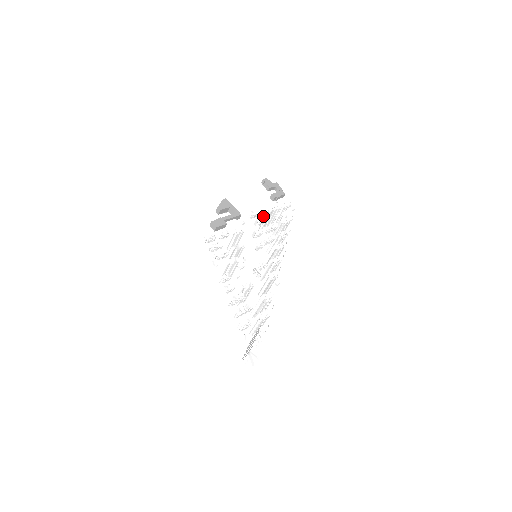
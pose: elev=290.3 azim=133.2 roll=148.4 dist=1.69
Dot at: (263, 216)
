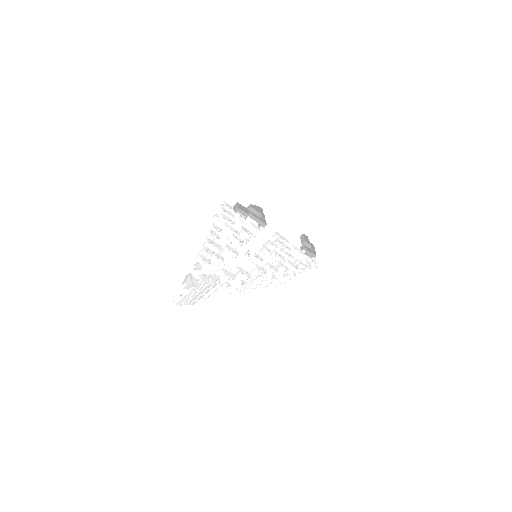
Dot at: occluded
